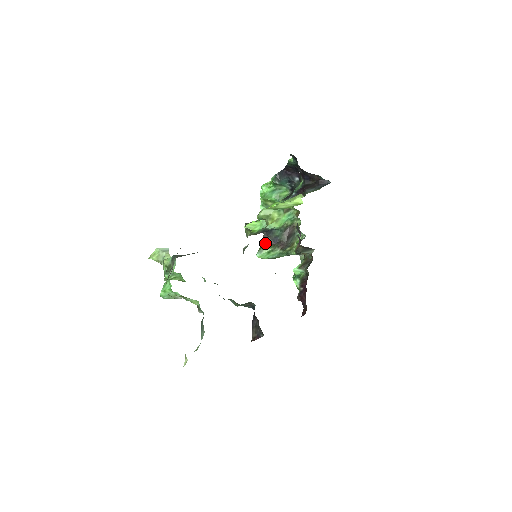
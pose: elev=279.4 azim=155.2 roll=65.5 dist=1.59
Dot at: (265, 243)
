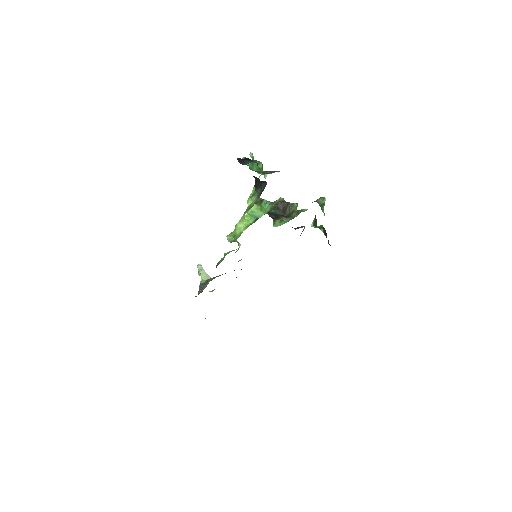
Dot at: occluded
